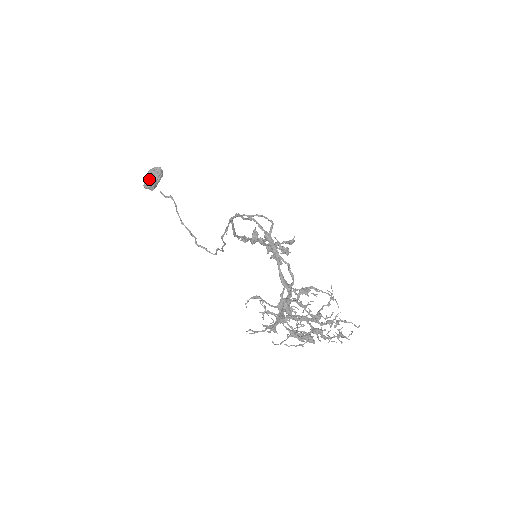
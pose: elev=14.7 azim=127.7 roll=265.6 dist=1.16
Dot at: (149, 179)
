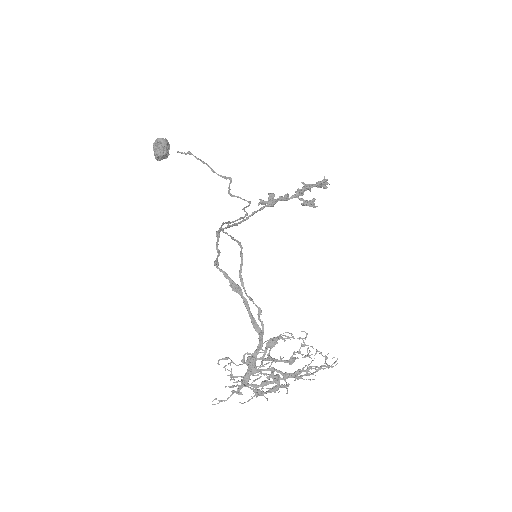
Dot at: (156, 154)
